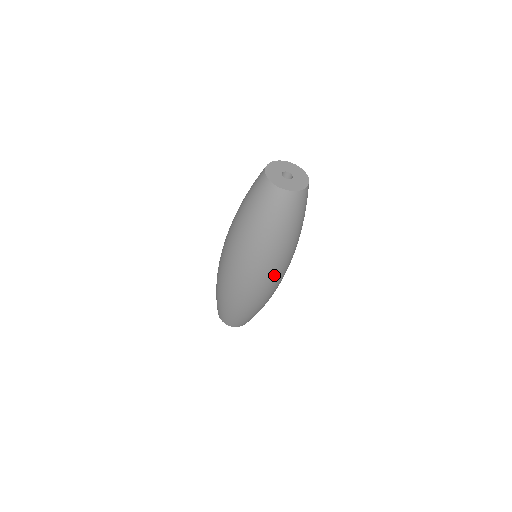
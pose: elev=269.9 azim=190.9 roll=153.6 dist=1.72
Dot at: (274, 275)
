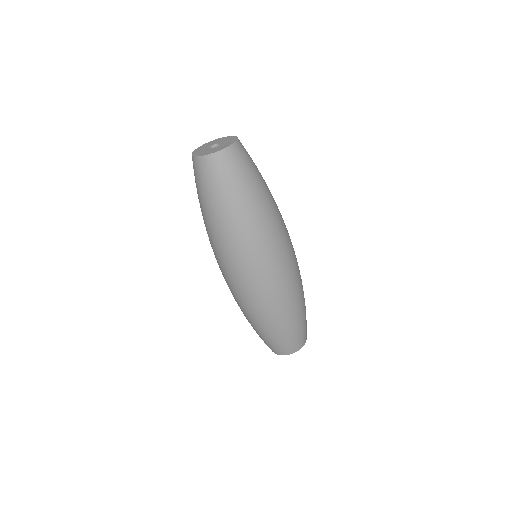
Dot at: (286, 244)
